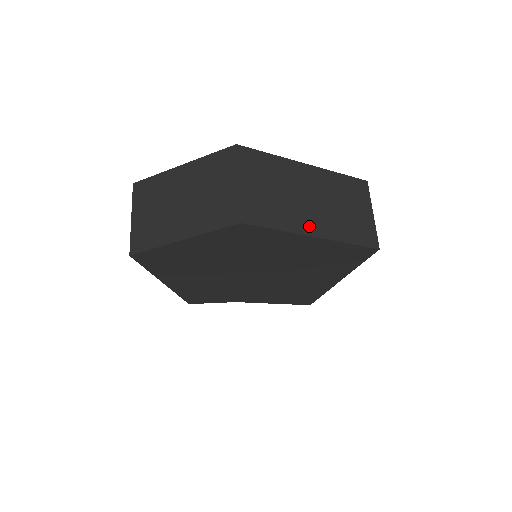
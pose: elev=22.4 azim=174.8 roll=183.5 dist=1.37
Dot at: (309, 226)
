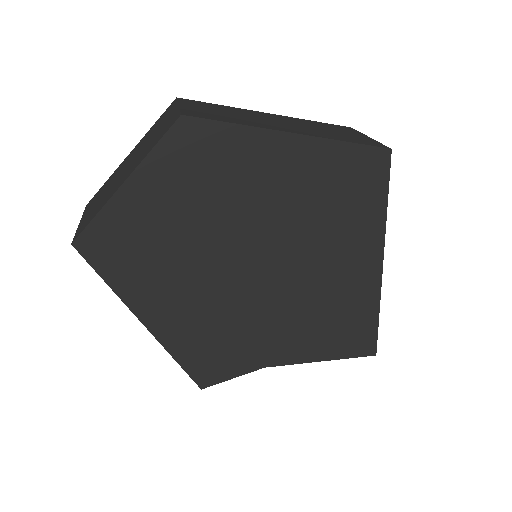
Dot at: (280, 128)
